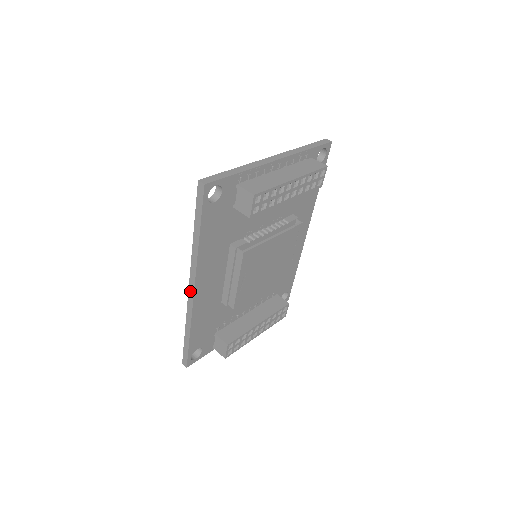
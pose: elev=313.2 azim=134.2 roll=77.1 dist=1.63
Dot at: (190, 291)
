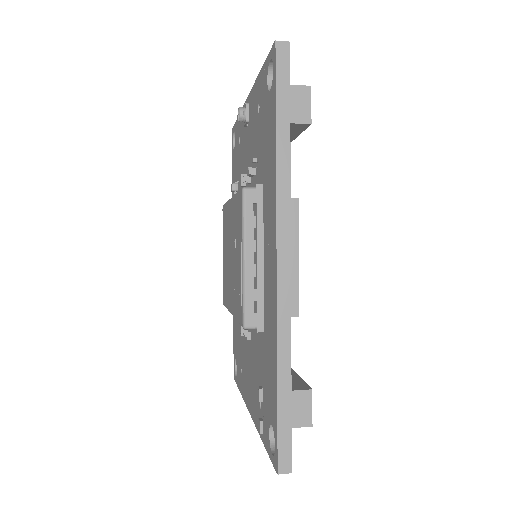
Dot at: (281, 267)
